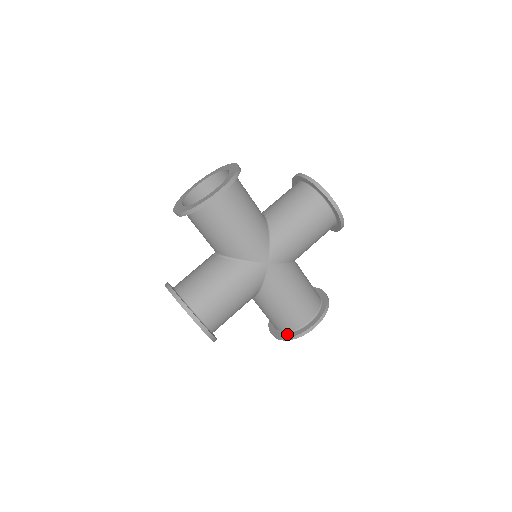
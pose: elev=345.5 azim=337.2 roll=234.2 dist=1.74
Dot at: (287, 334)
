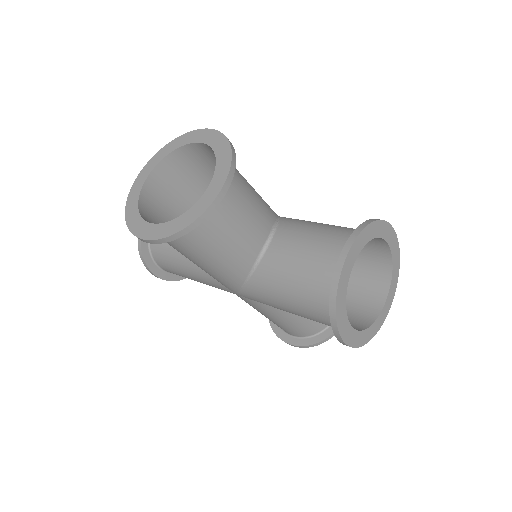
Dot at: occluded
